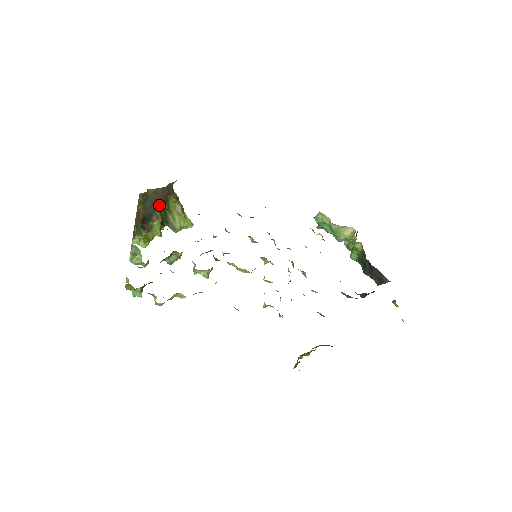
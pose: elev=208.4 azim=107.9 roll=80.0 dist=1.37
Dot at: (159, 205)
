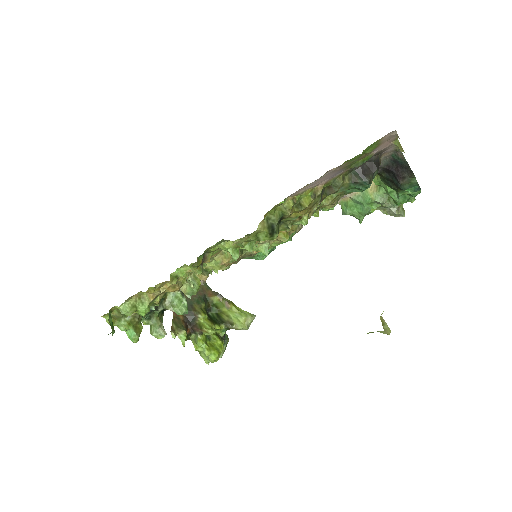
Dot at: (197, 303)
